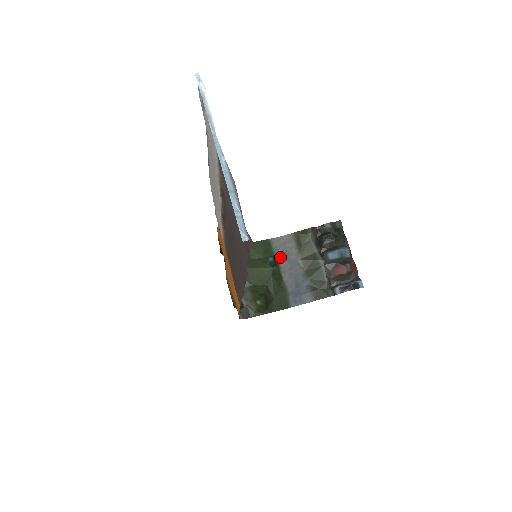
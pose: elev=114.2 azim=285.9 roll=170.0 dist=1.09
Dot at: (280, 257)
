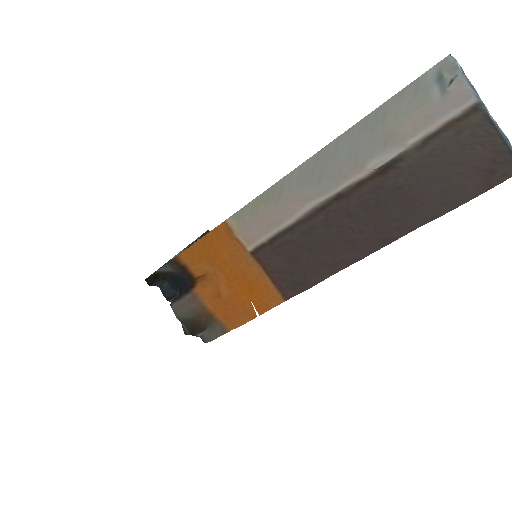
Dot at: occluded
